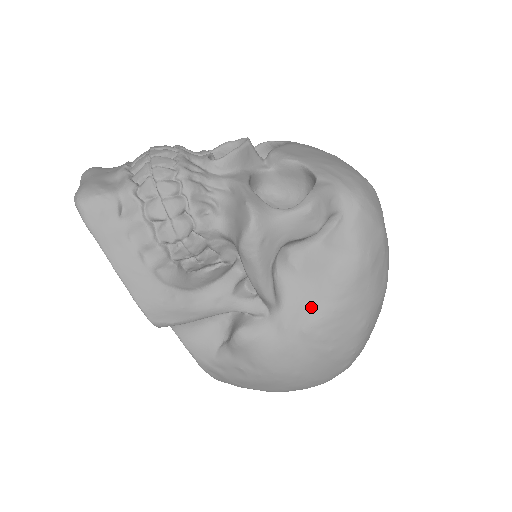
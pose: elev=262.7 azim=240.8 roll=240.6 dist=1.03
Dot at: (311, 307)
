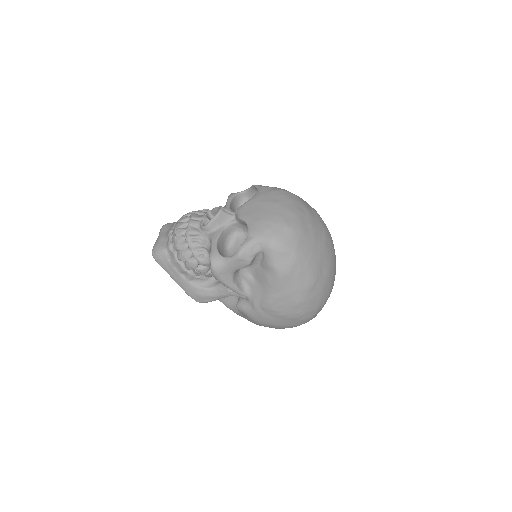
Dot at: (263, 296)
